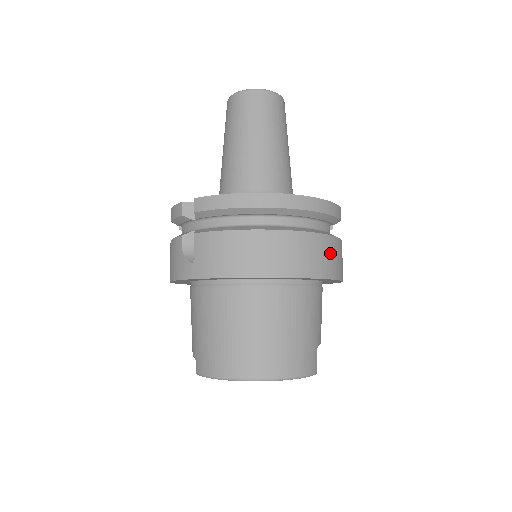
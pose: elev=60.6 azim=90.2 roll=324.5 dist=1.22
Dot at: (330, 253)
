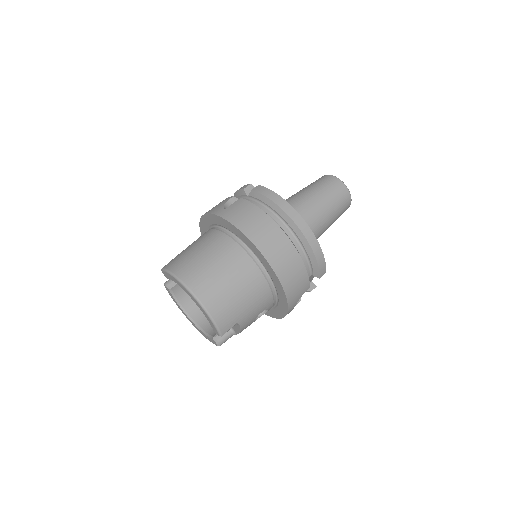
Dot at: (297, 277)
